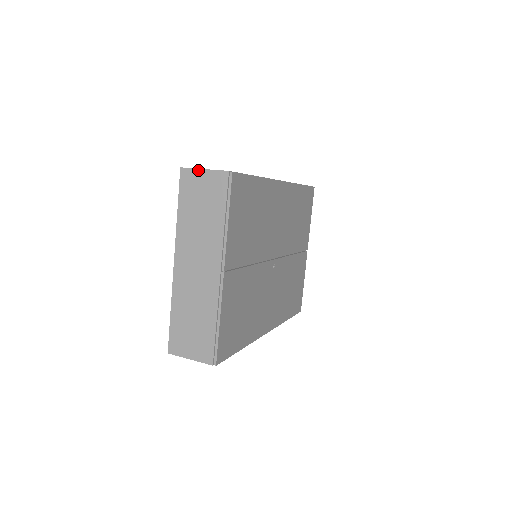
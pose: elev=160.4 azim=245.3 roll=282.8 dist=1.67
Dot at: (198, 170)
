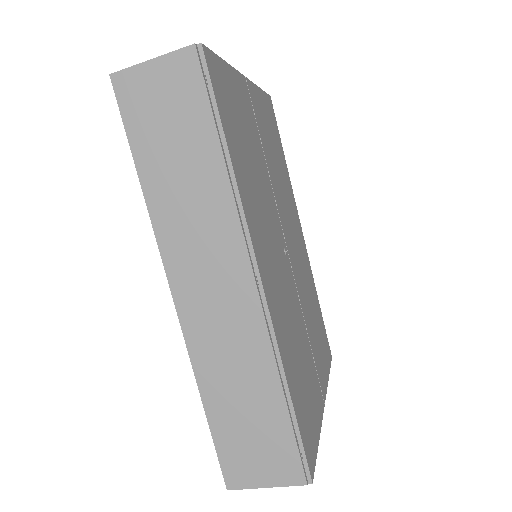
Dot at: occluded
